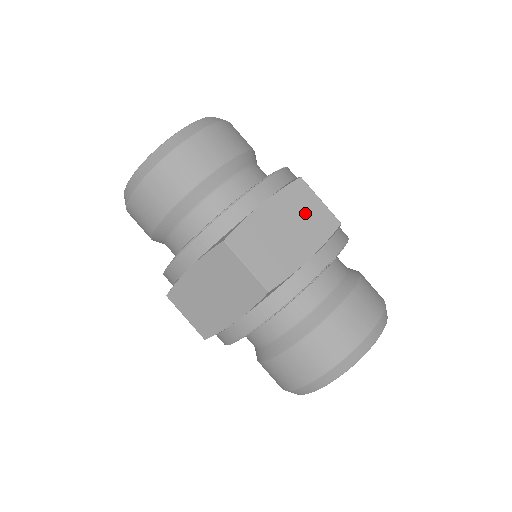
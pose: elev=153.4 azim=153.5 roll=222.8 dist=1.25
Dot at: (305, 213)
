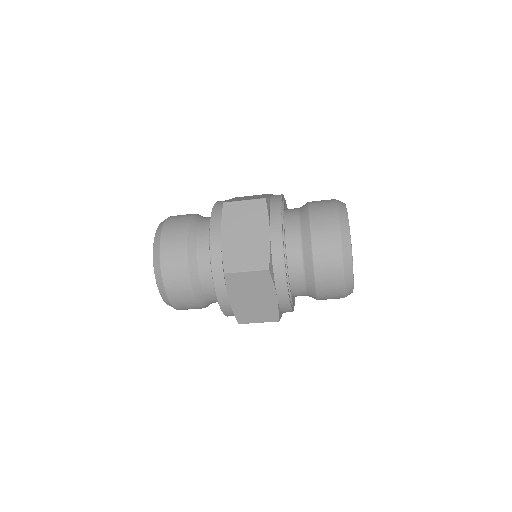
Dot at: (251, 196)
